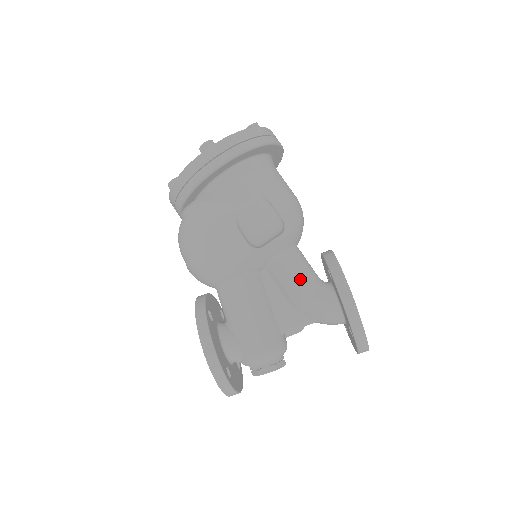
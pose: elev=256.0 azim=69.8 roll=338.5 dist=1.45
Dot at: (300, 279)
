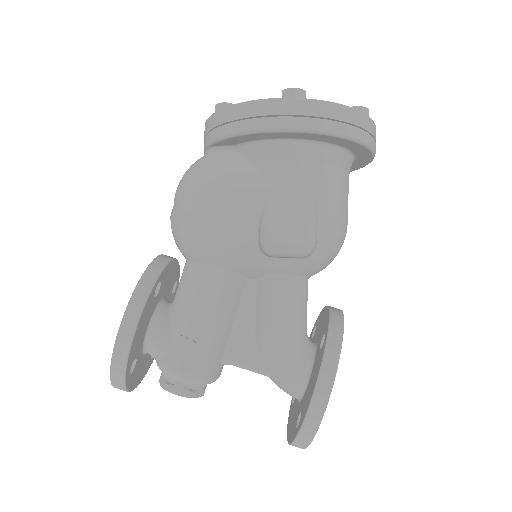
Dot at: (286, 321)
